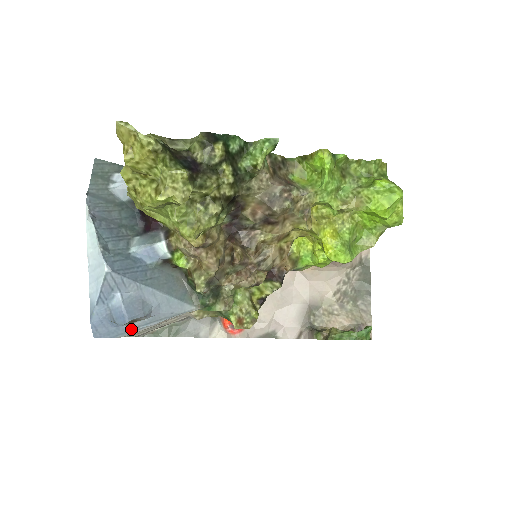
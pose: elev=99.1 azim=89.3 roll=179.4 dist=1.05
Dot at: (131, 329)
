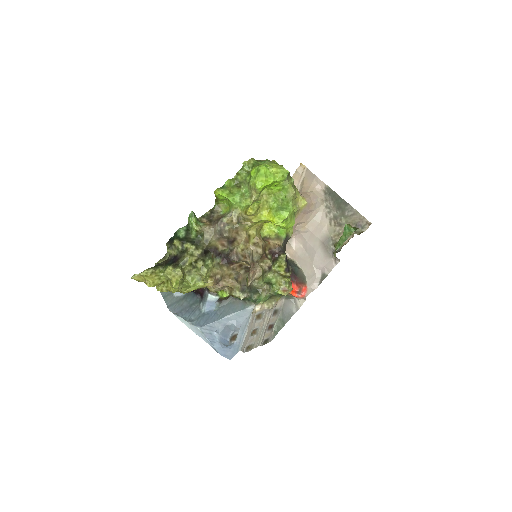
Dot at: (239, 342)
